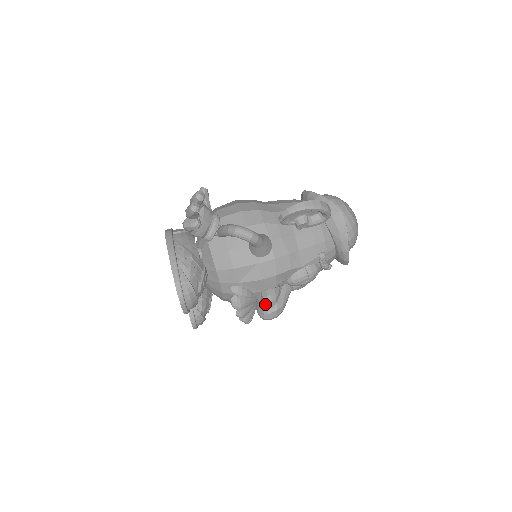
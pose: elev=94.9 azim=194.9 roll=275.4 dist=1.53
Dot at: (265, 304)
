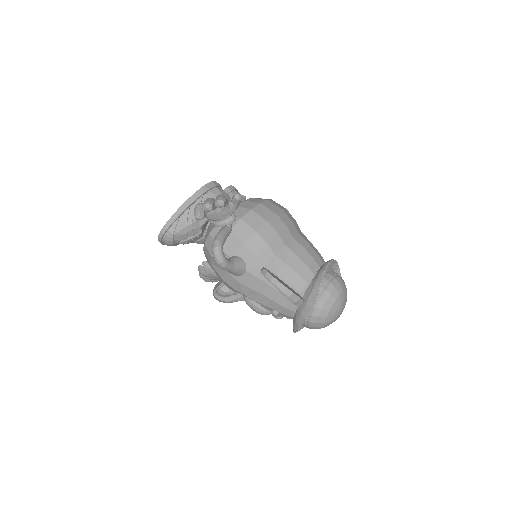
Dot at: (216, 290)
